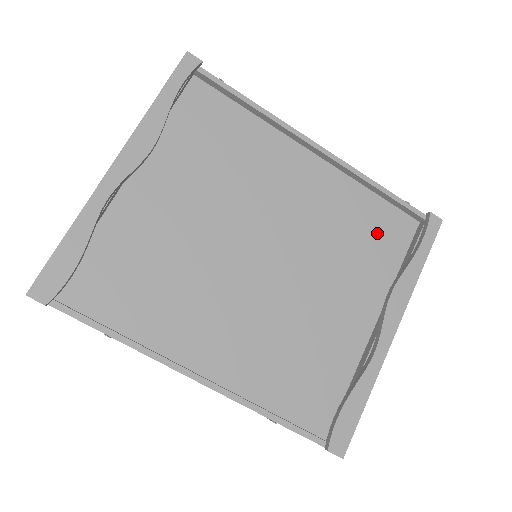
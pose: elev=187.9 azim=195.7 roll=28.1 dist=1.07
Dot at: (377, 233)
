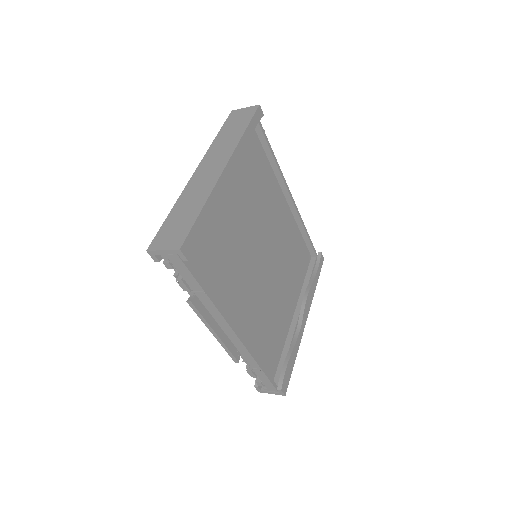
Dot at: (299, 258)
